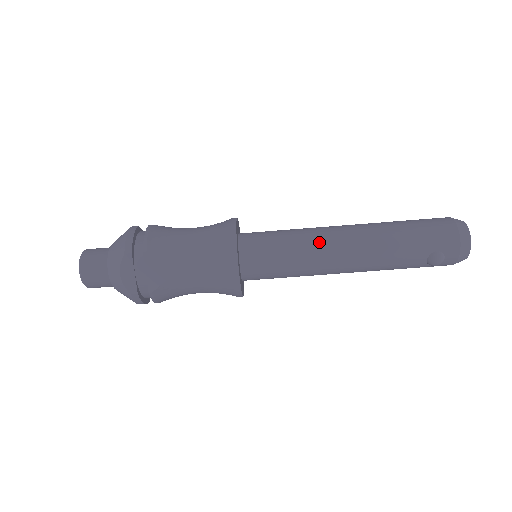
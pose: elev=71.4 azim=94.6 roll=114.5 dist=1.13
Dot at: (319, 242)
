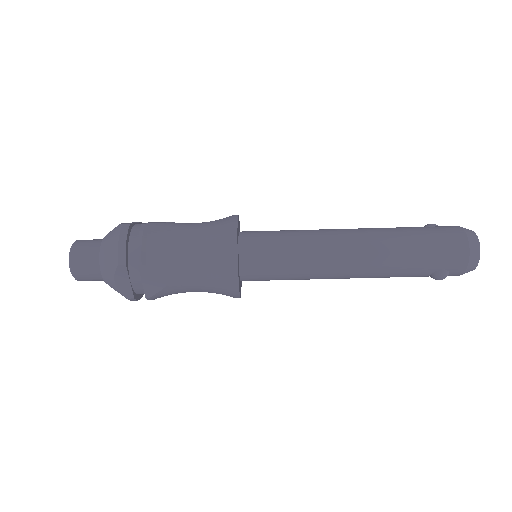
Dot at: (324, 255)
